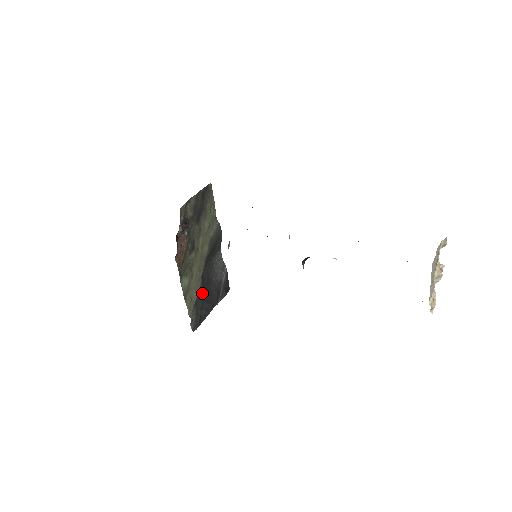
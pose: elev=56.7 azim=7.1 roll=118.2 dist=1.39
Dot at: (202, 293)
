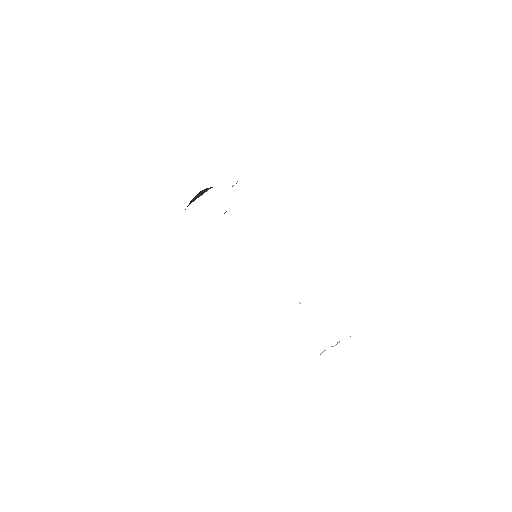
Dot at: occluded
